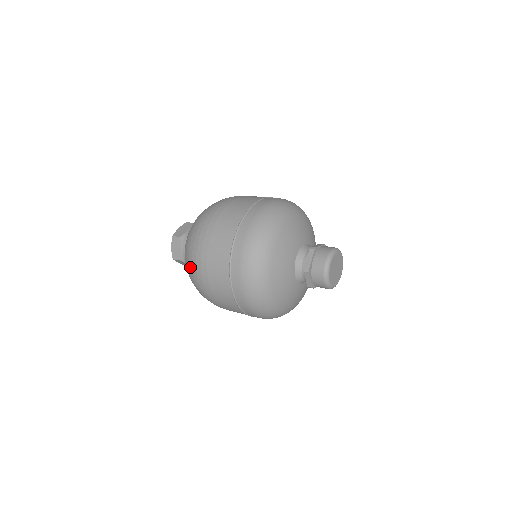
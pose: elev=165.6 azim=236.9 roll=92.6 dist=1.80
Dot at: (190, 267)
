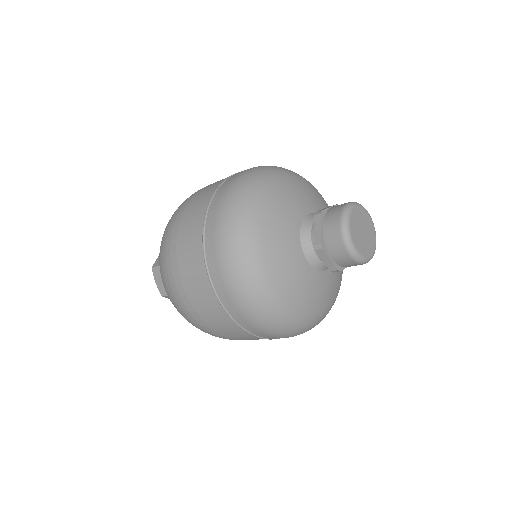
Dot at: (170, 297)
